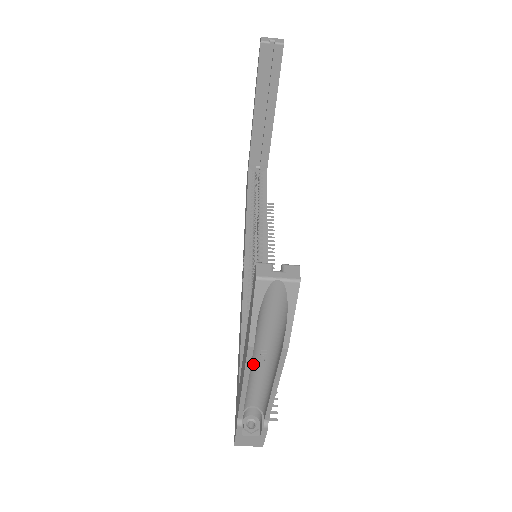
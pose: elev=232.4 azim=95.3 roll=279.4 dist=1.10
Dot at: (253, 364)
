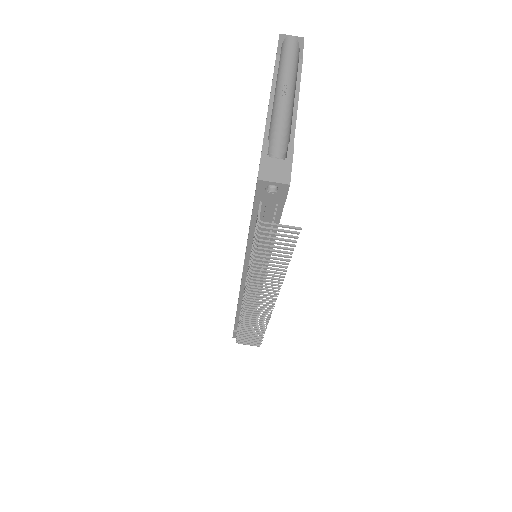
Dot at: (277, 94)
